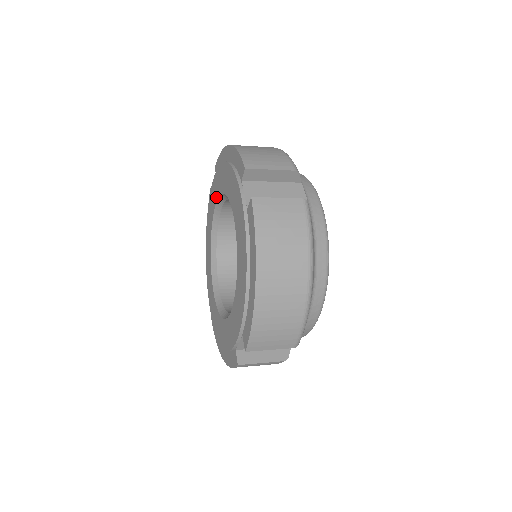
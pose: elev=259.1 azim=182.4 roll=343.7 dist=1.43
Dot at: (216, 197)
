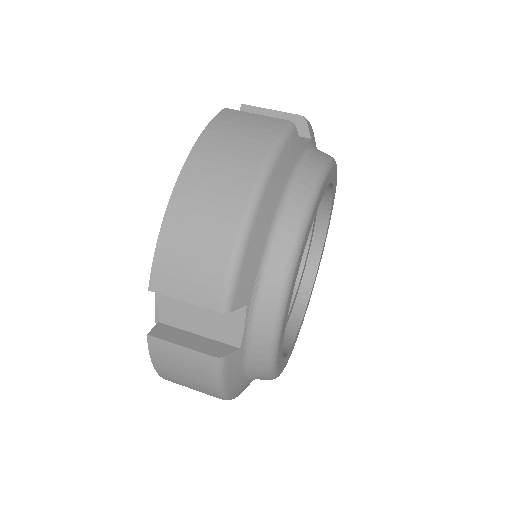
Dot at: occluded
